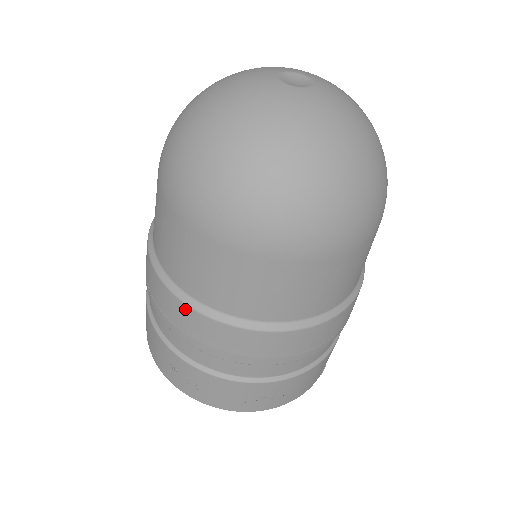
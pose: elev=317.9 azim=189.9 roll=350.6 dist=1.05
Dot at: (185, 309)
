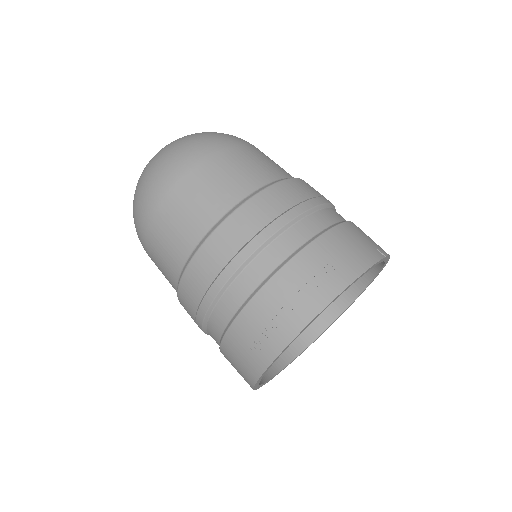
Dot at: (192, 267)
